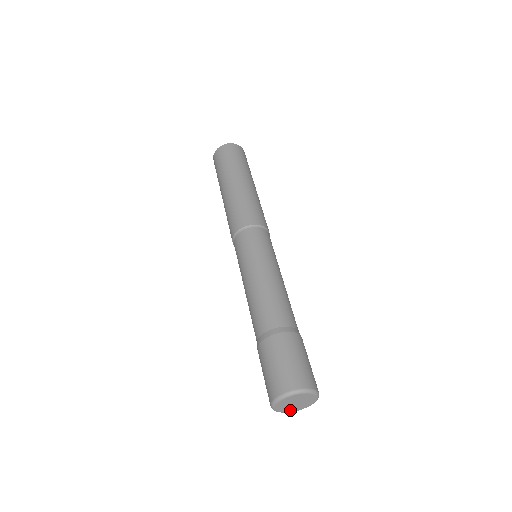
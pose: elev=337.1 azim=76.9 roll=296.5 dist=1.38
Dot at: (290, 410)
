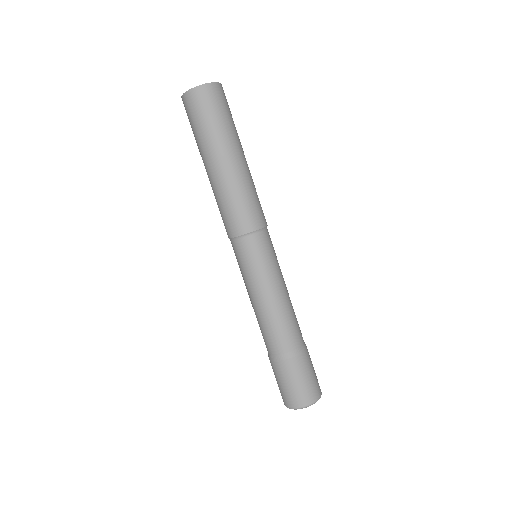
Dot at: occluded
